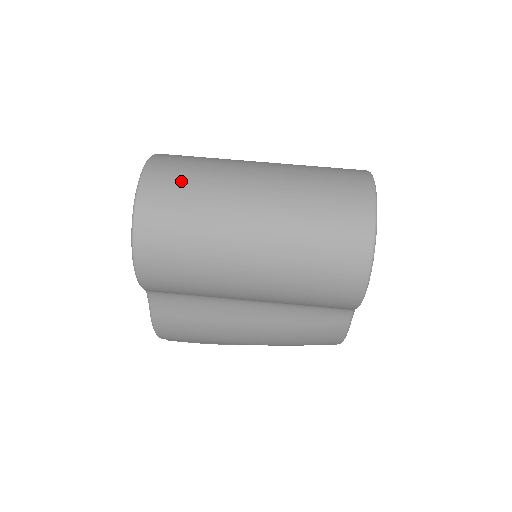
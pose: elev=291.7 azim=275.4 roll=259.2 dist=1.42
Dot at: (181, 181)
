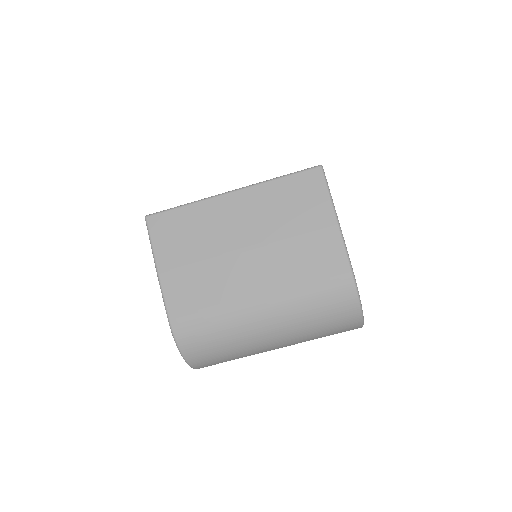
Dot at: occluded
